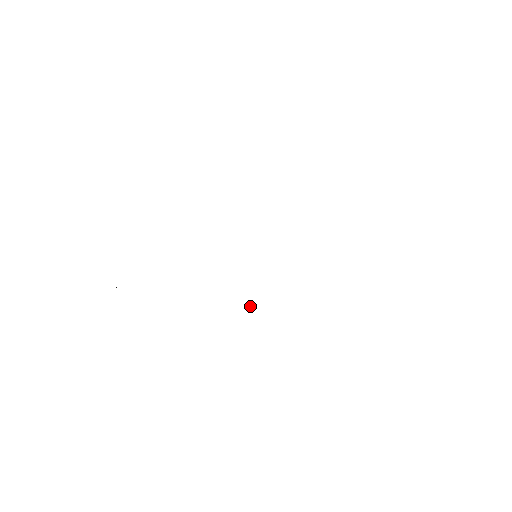
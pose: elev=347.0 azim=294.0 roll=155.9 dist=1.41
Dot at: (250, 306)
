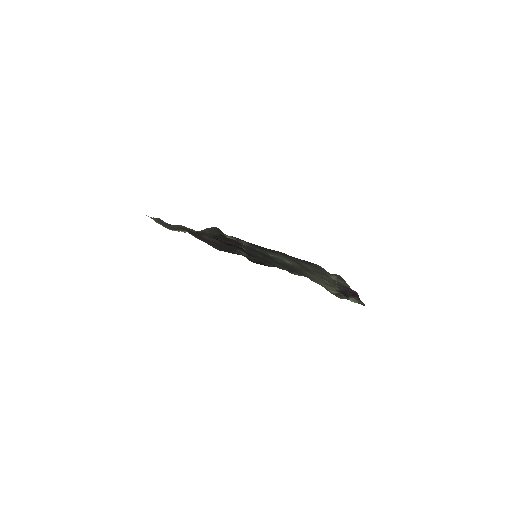
Dot at: (236, 238)
